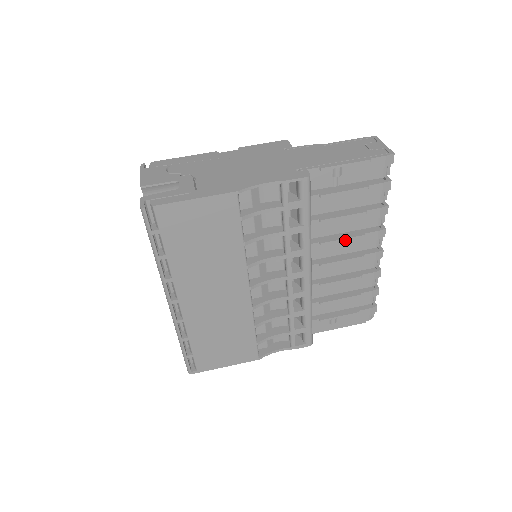
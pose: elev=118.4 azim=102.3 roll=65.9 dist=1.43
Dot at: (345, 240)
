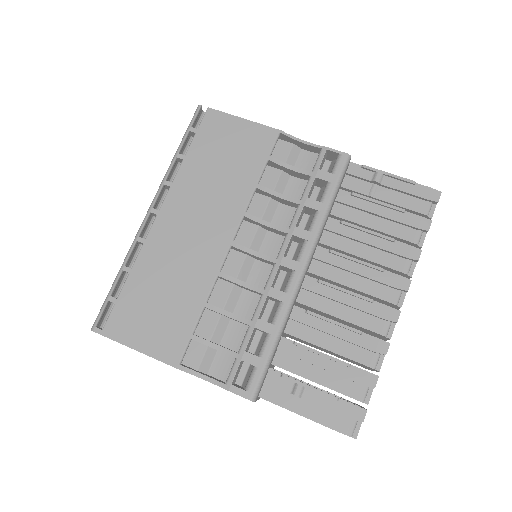
Dot at: (359, 262)
